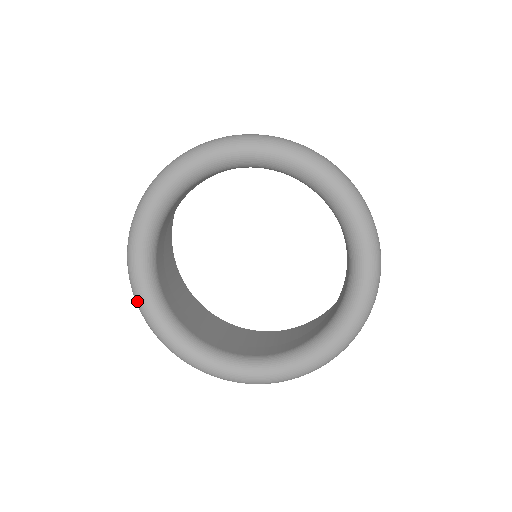
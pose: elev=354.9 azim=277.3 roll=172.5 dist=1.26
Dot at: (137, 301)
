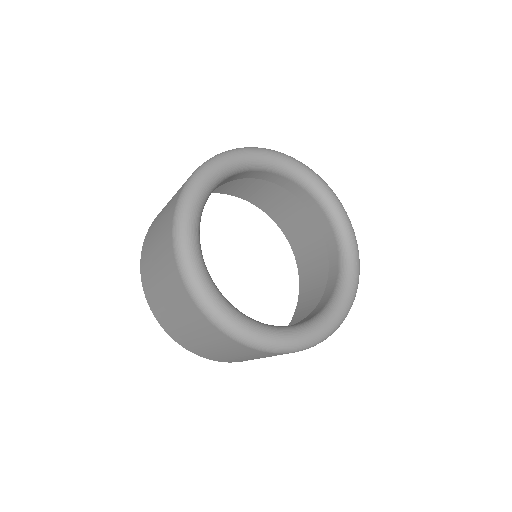
Dot at: (194, 283)
